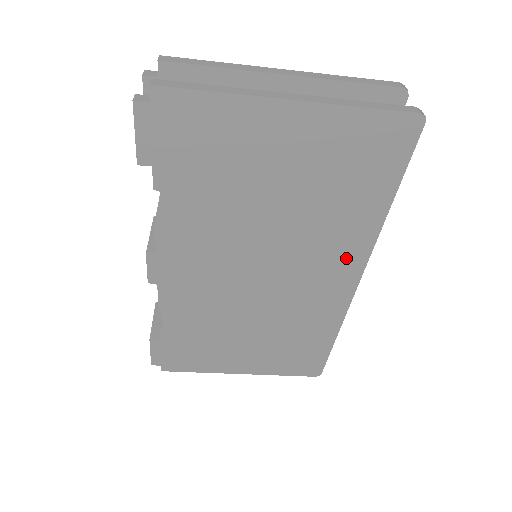
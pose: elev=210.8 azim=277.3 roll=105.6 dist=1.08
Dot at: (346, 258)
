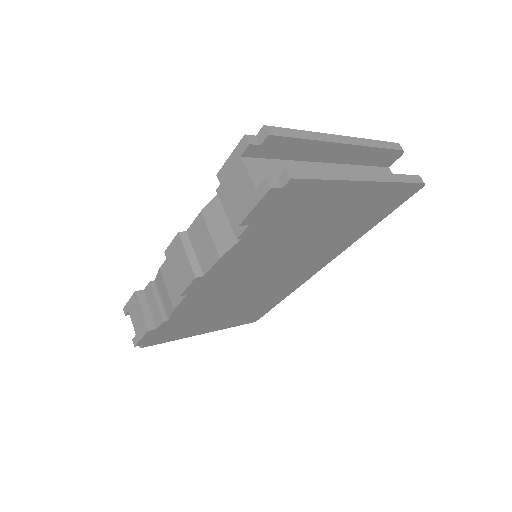
Dot at: (327, 257)
